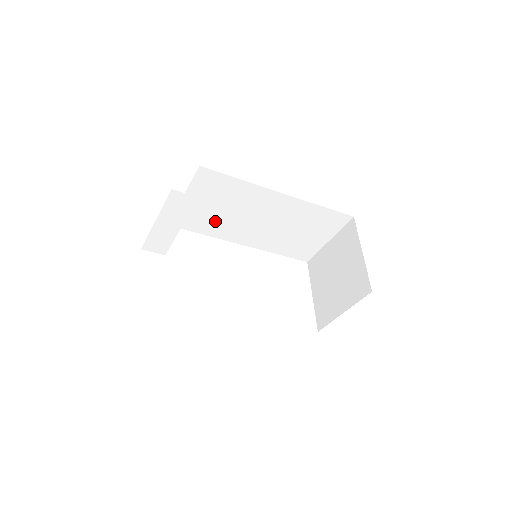
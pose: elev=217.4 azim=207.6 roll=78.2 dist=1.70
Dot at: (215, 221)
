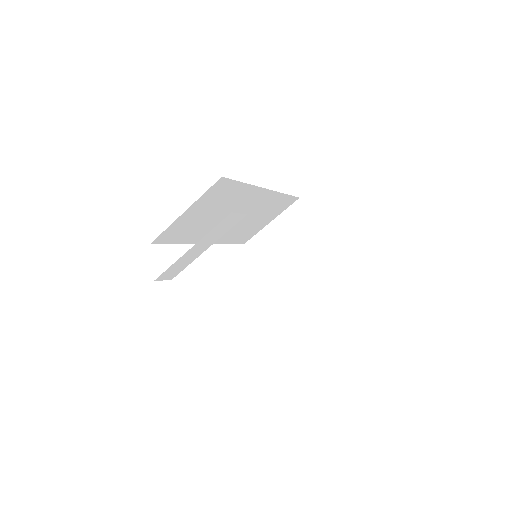
Dot at: (197, 227)
